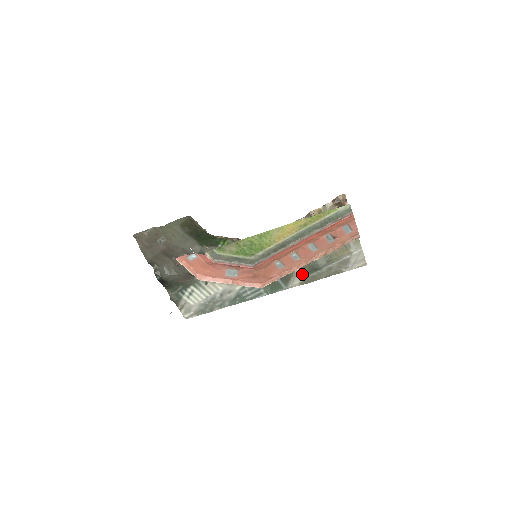
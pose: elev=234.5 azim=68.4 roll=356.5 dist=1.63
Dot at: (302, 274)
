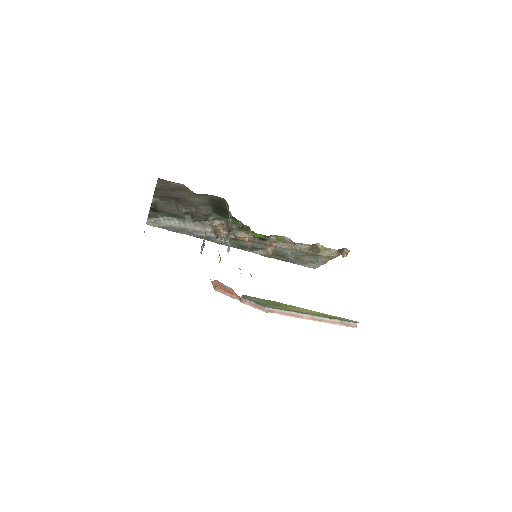
Dot at: occluded
